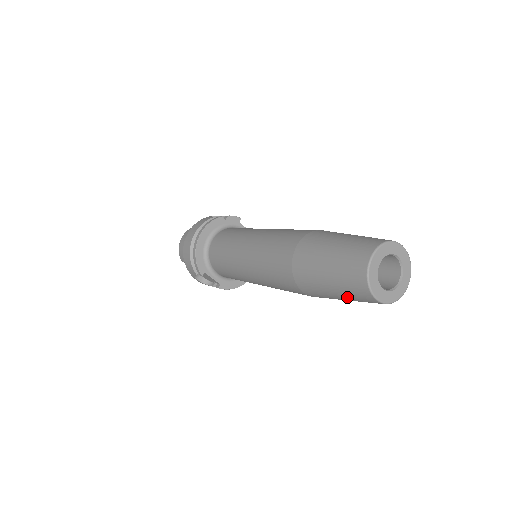
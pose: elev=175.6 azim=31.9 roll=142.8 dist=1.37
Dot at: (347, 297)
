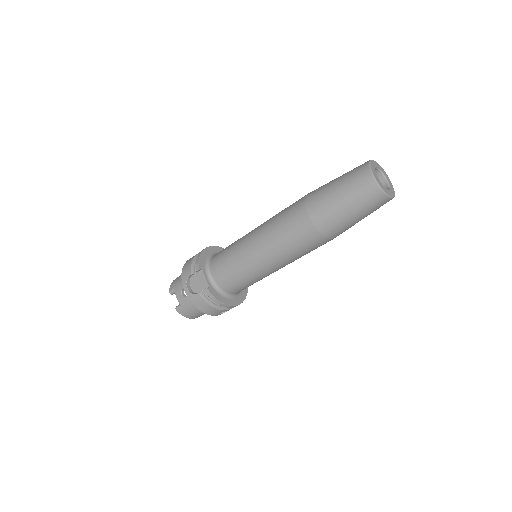
Dot at: (349, 193)
